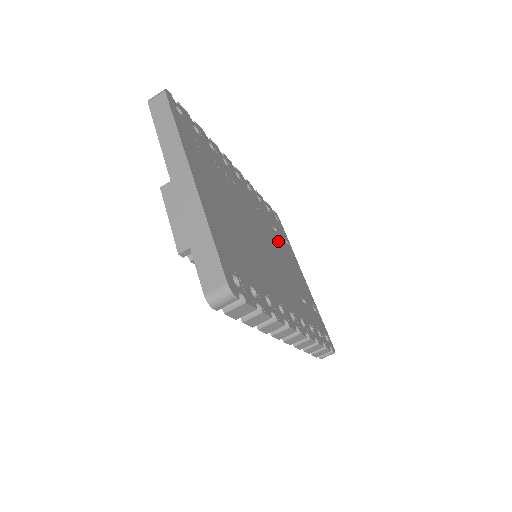
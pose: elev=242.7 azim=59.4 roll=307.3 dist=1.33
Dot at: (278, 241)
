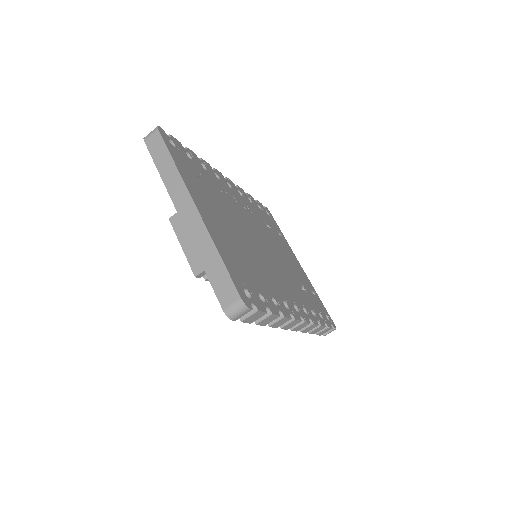
Dot at: (273, 237)
